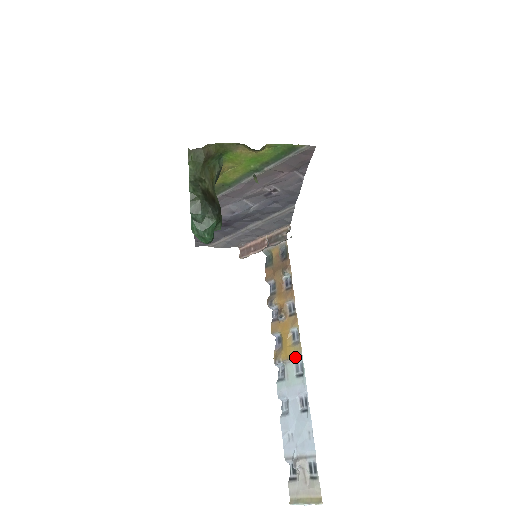
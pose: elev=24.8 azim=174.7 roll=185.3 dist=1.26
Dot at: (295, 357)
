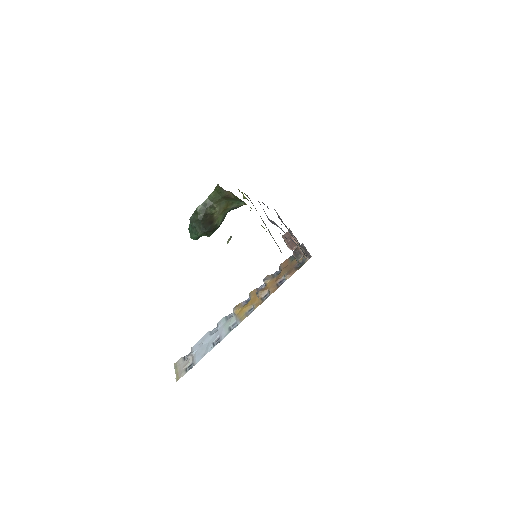
Dot at: (238, 319)
